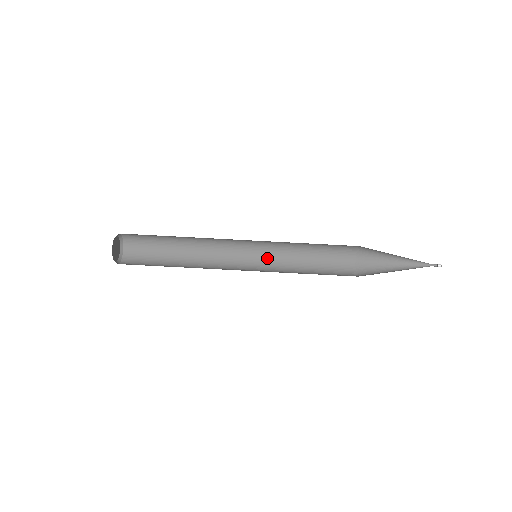
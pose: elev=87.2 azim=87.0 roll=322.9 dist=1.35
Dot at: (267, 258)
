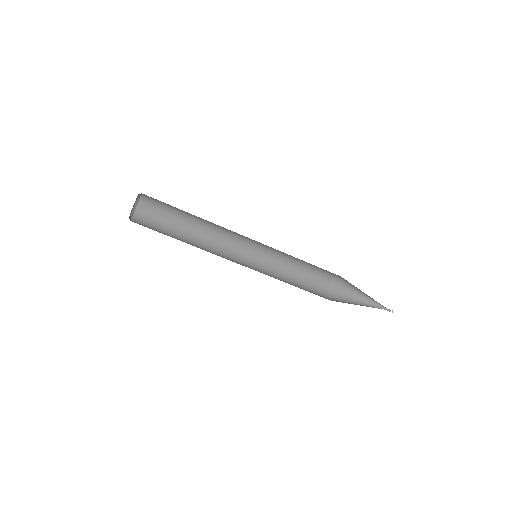
Dot at: (261, 260)
